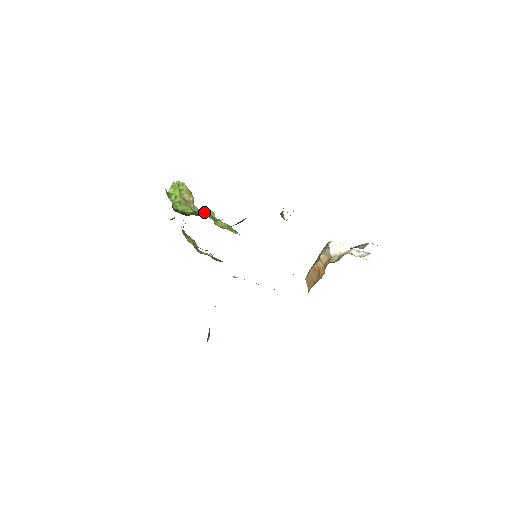
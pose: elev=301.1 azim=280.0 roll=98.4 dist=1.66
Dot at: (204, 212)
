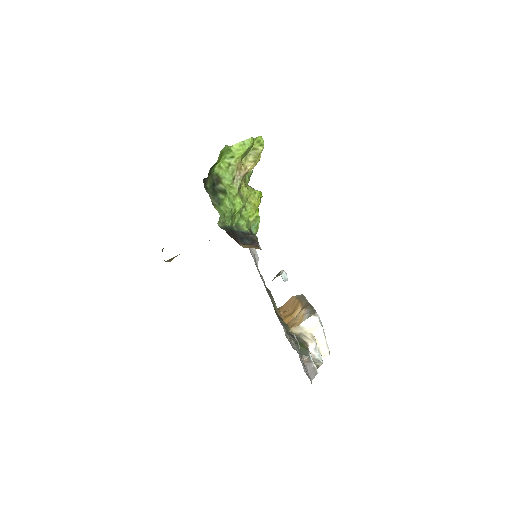
Dot at: (235, 197)
